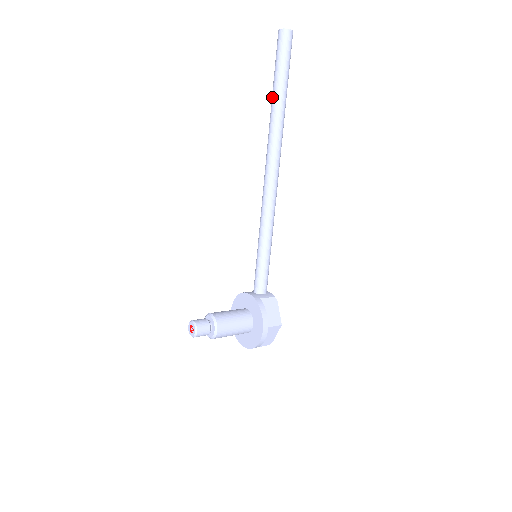
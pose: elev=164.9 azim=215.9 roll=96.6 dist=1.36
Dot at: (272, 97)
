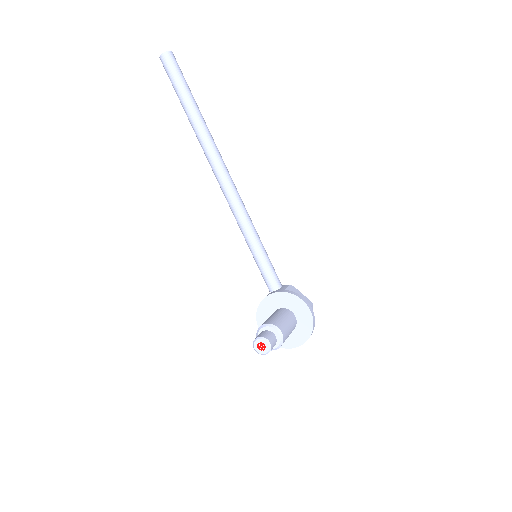
Dot at: (187, 112)
